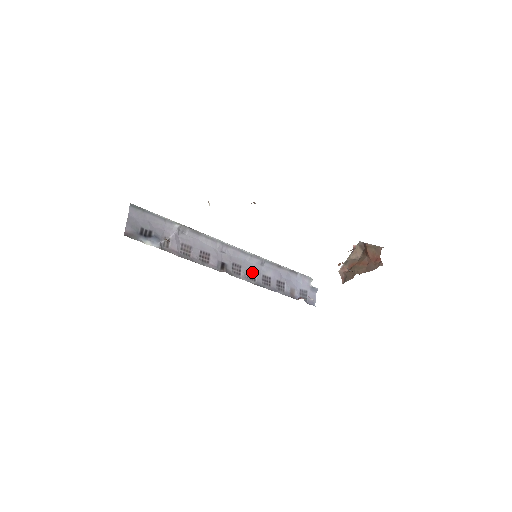
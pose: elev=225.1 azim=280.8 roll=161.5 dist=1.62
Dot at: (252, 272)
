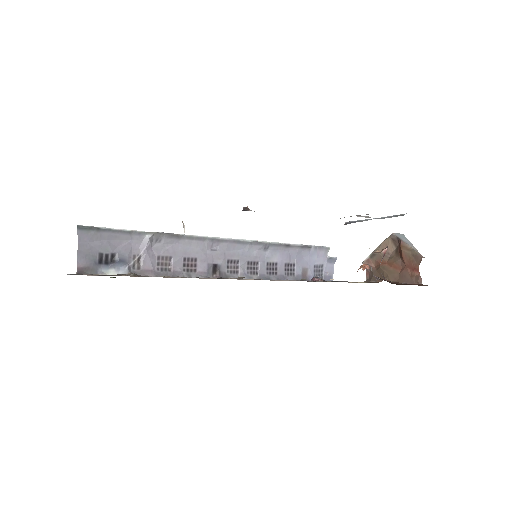
Dot at: (253, 263)
